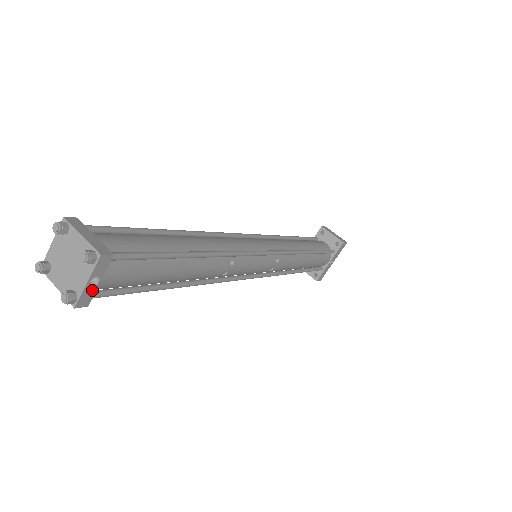
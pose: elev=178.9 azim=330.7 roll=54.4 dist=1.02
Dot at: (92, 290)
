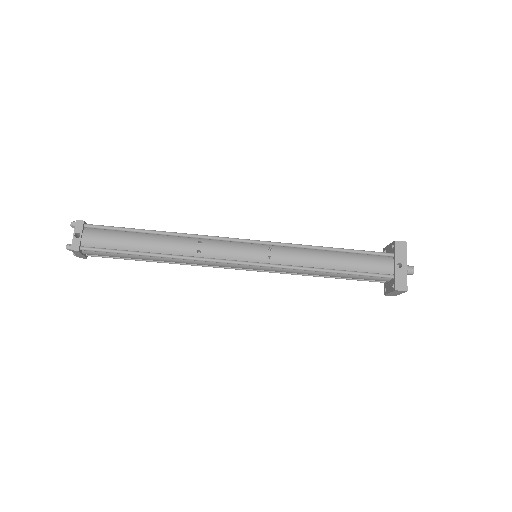
Dot at: (78, 241)
